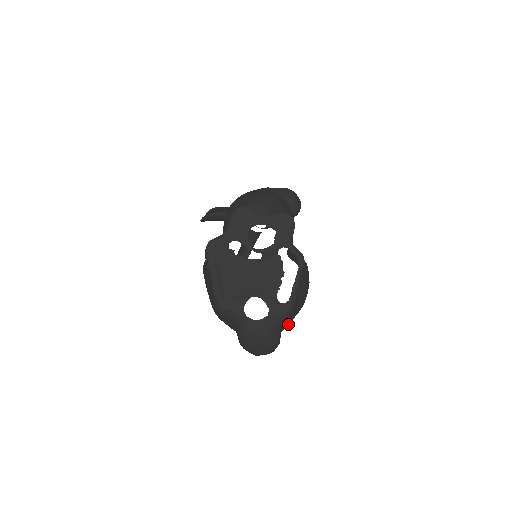
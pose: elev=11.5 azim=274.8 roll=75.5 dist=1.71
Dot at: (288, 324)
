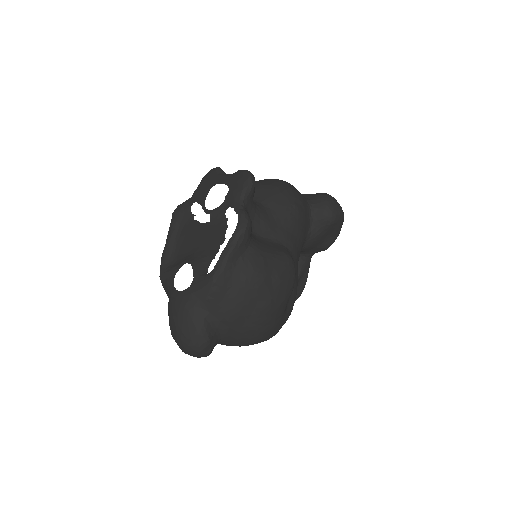
Dot at: (225, 317)
